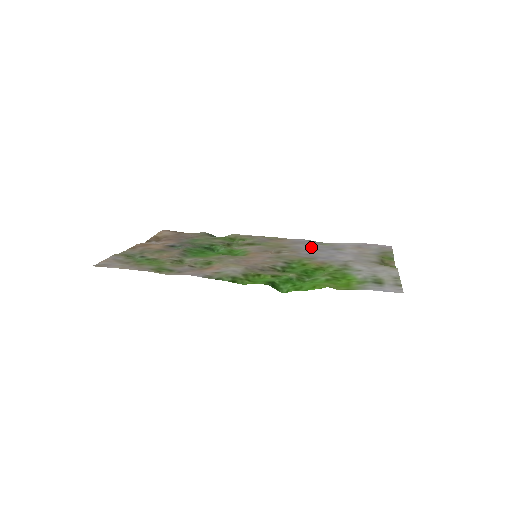
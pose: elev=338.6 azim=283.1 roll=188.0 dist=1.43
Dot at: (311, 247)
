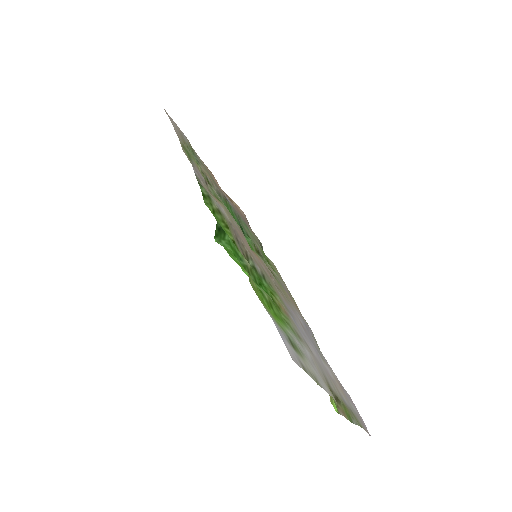
Dot at: occluded
